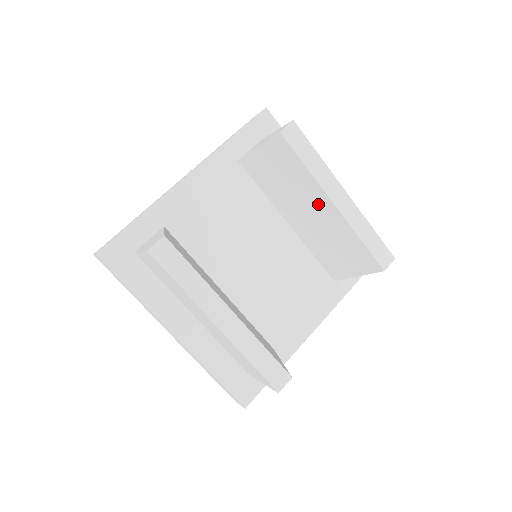
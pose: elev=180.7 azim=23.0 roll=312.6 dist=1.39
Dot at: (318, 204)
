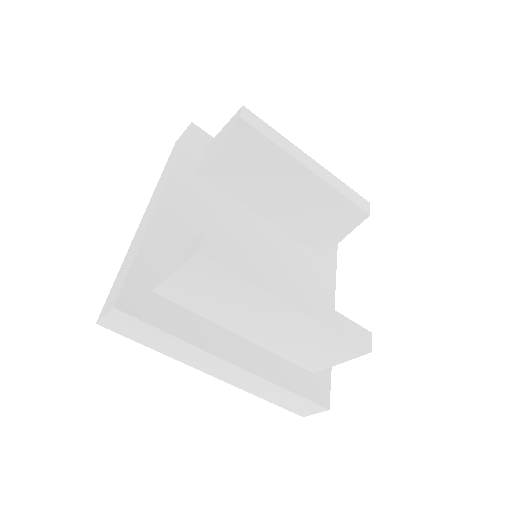
Dot at: (292, 178)
